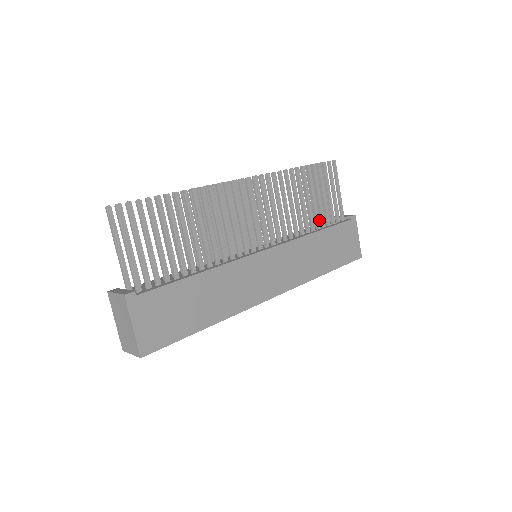
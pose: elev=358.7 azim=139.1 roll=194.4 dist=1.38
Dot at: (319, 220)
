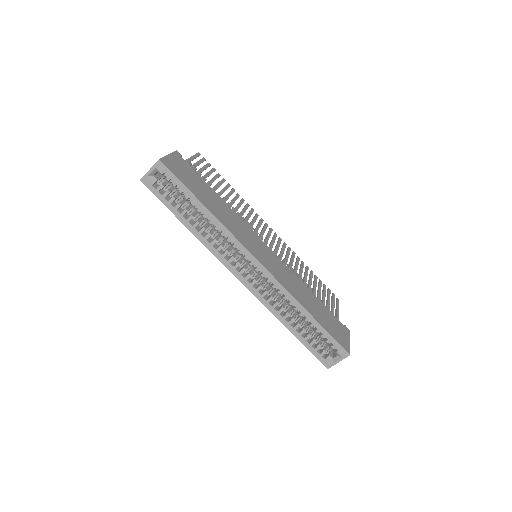
Dot at: occluded
